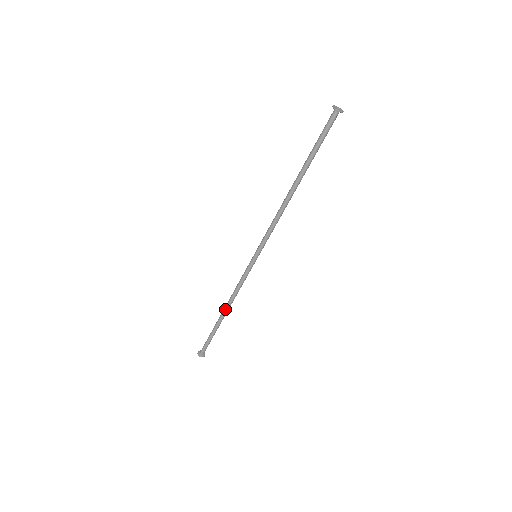
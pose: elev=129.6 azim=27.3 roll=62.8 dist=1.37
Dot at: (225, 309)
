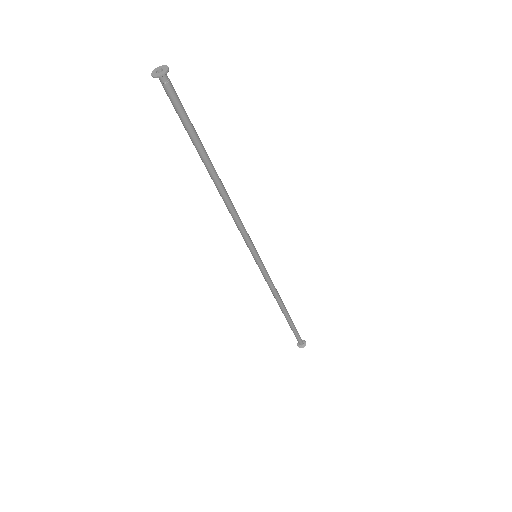
Dot at: (280, 308)
